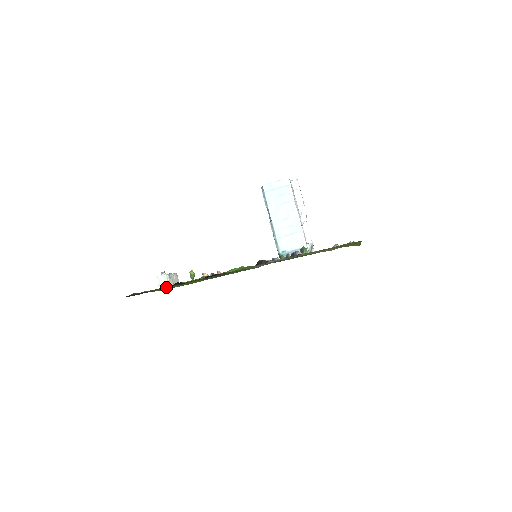
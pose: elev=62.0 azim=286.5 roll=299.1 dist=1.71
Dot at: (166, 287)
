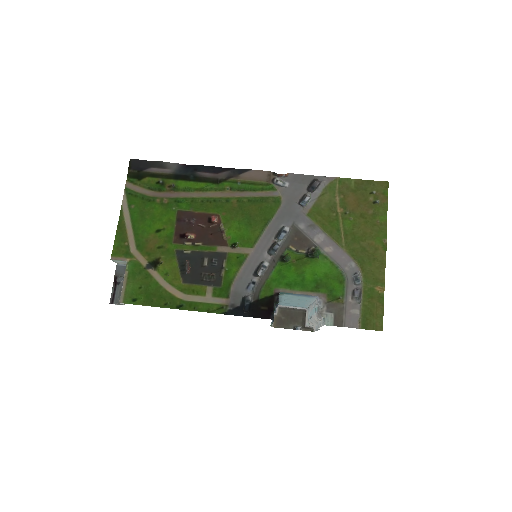
Dot at: (173, 168)
